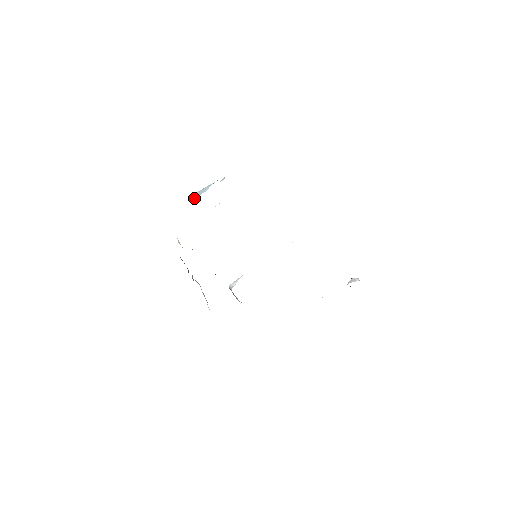
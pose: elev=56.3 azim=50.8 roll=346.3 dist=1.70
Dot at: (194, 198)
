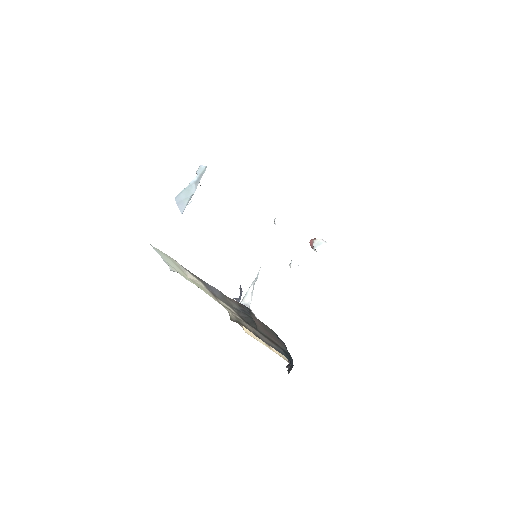
Dot at: (181, 207)
